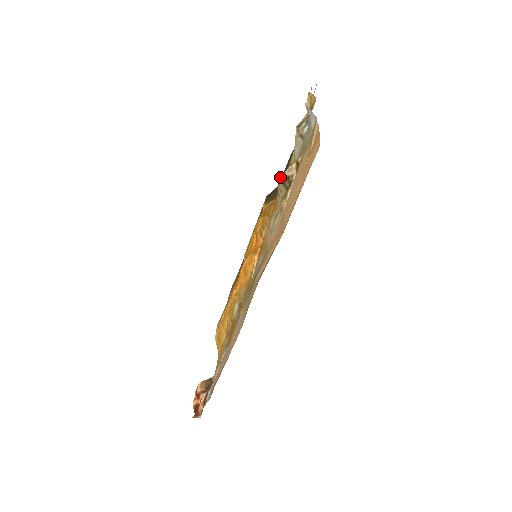
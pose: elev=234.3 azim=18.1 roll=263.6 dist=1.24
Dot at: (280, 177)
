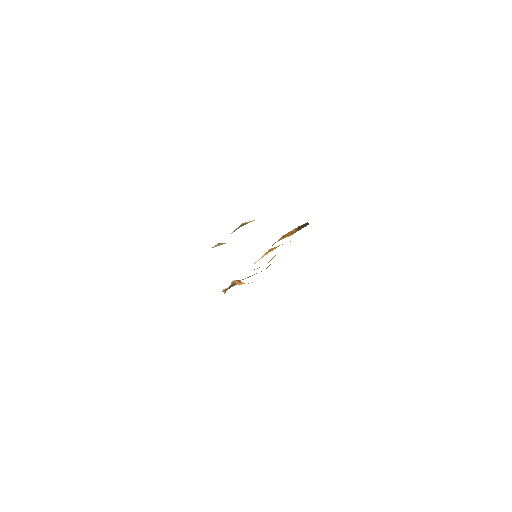
Dot at: (219, 243)
